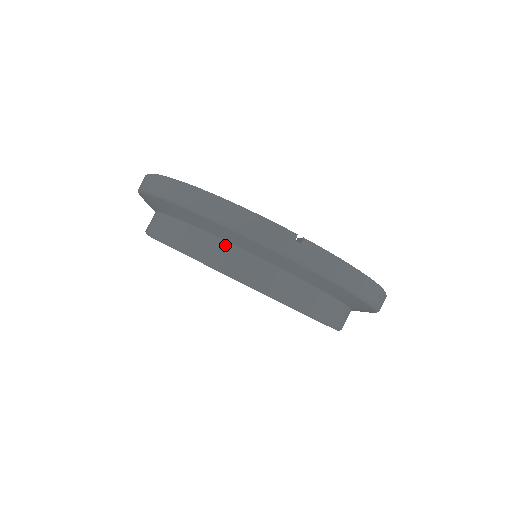
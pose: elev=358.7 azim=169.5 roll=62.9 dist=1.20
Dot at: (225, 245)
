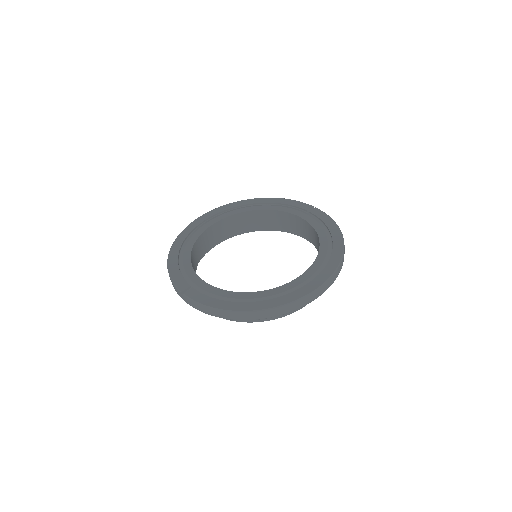
Dot at: occluded
